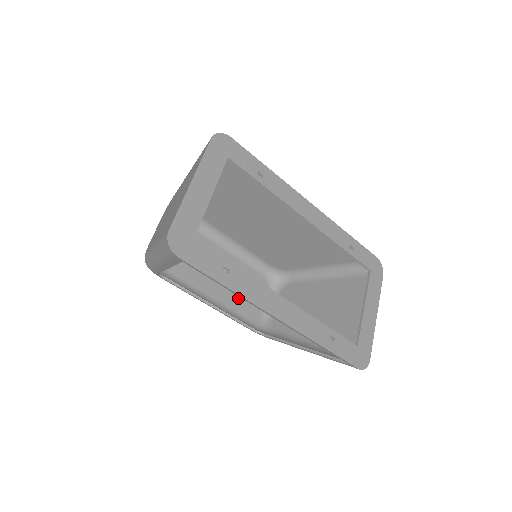
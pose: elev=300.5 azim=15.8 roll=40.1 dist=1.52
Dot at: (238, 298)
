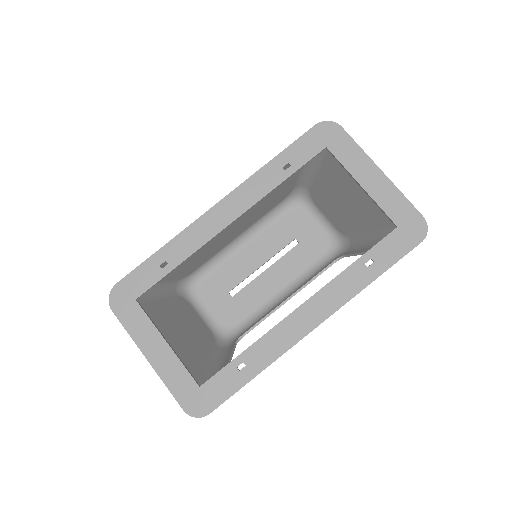
Dot at: (298, 256)
